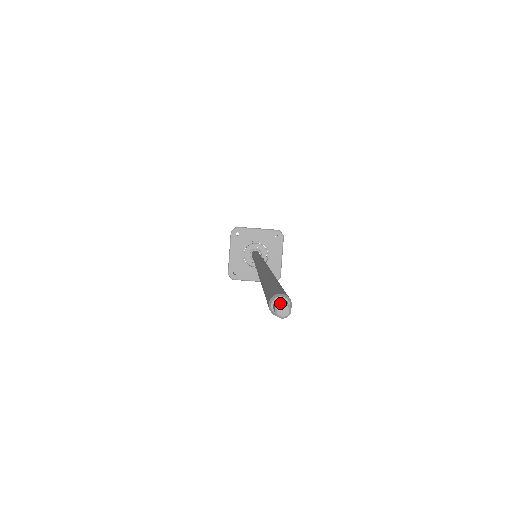
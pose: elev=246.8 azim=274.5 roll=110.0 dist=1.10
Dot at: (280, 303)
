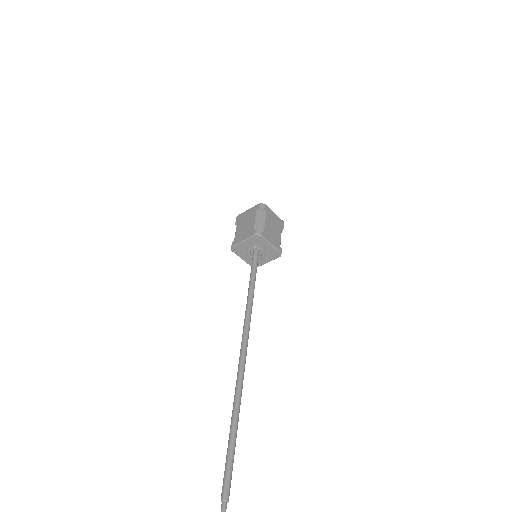
Dot at: out of frame
